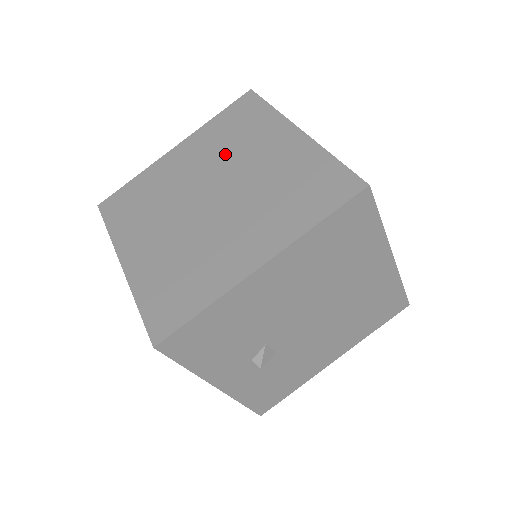
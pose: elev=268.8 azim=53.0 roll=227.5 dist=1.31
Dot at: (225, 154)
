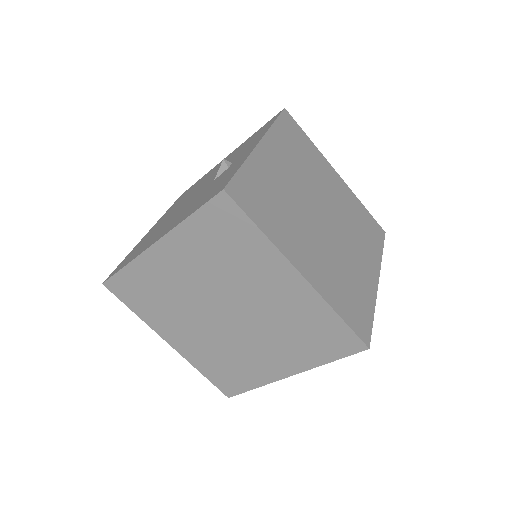
Dot at: (224, 275)
